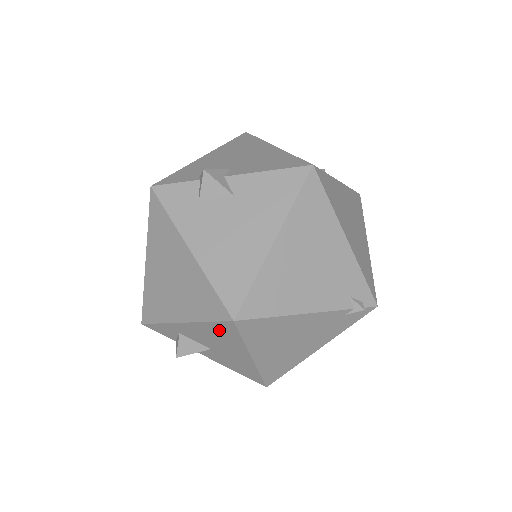
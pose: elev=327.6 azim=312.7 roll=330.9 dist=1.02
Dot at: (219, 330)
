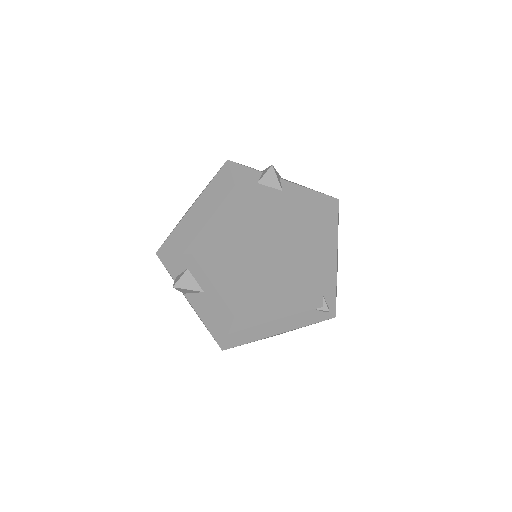
Dot at: (233, 267)
